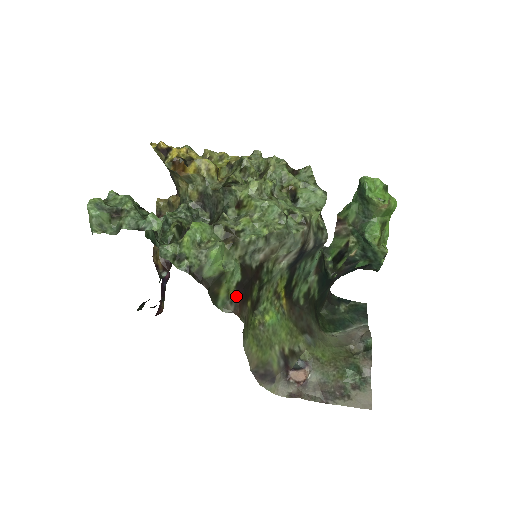
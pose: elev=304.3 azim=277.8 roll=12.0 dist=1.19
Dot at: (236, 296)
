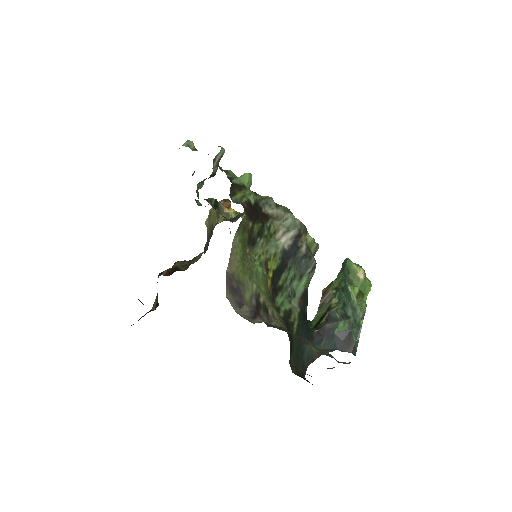
Dot at: (246, 204)
